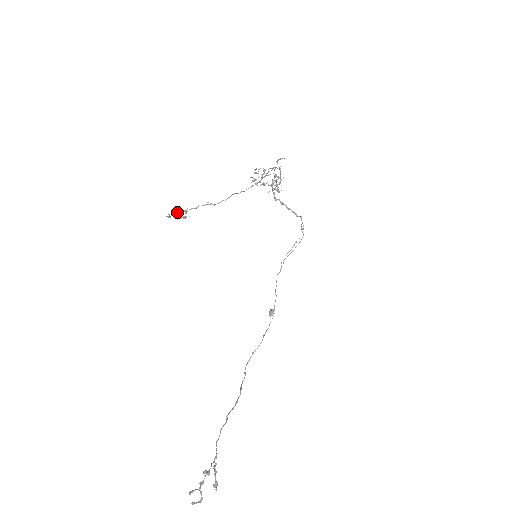
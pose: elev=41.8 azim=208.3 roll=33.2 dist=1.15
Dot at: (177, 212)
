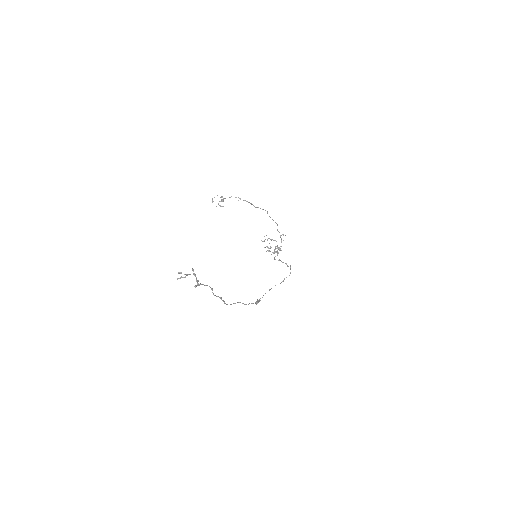
Dot at: occluded
